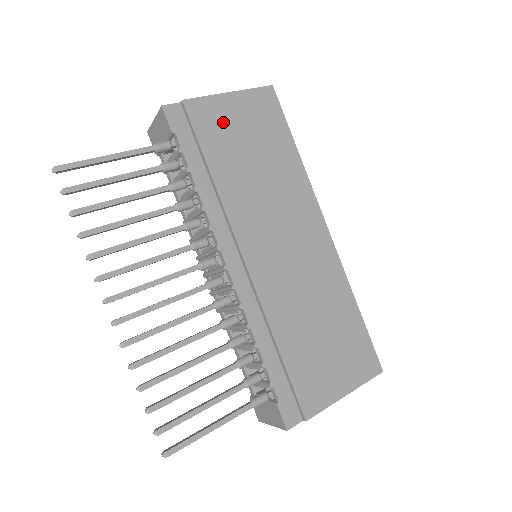
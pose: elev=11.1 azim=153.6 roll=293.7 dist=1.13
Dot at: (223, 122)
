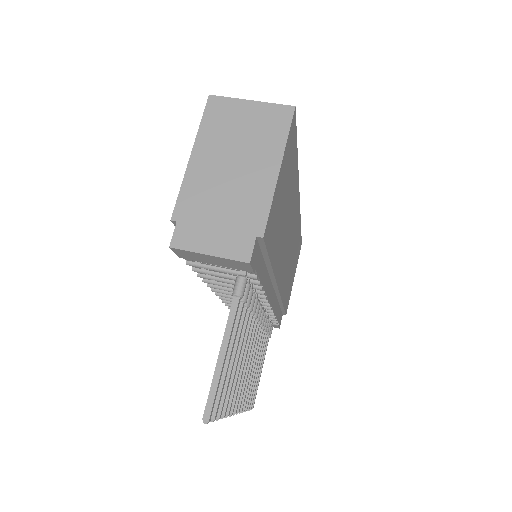
Dot at: (277, 210)
